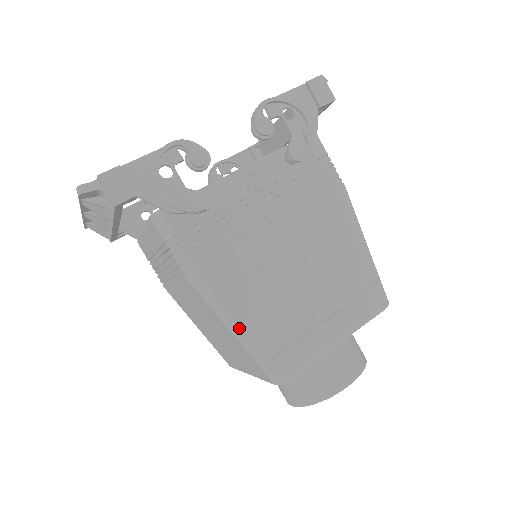
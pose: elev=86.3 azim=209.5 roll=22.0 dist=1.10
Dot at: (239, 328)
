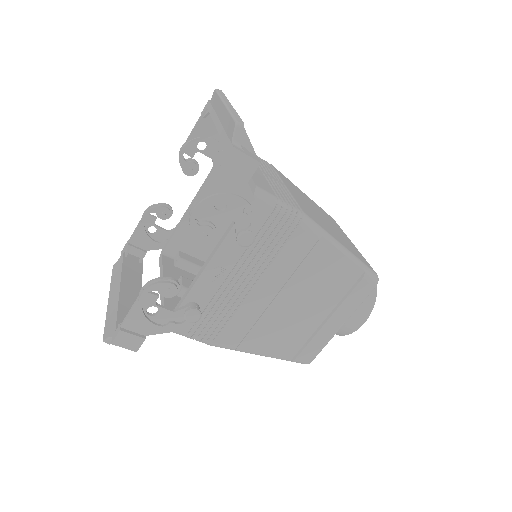
Dot at: (263, 355)
